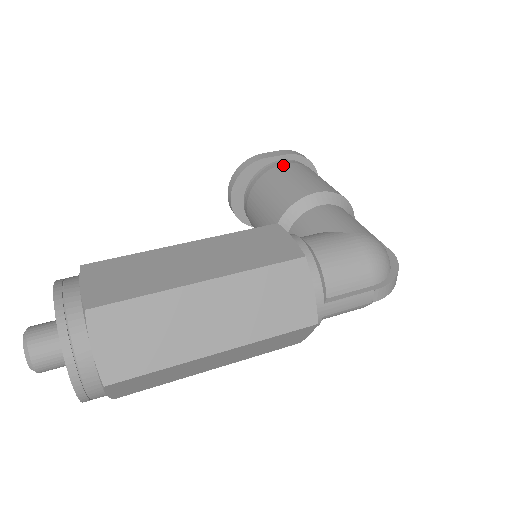
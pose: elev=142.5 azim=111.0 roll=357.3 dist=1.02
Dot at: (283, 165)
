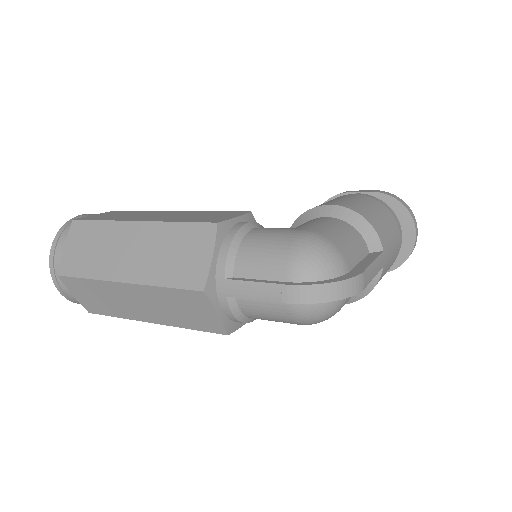
Dot at: (349, 194)
